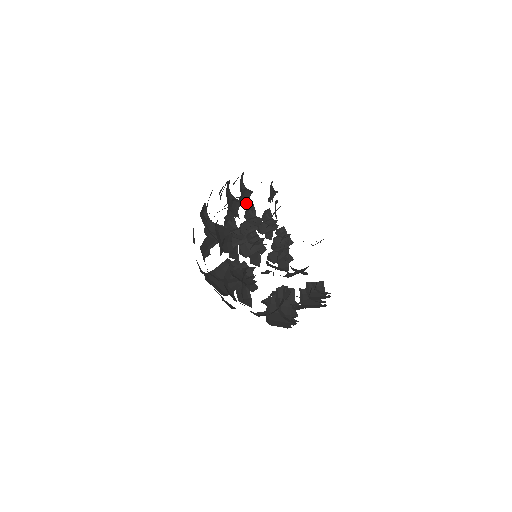
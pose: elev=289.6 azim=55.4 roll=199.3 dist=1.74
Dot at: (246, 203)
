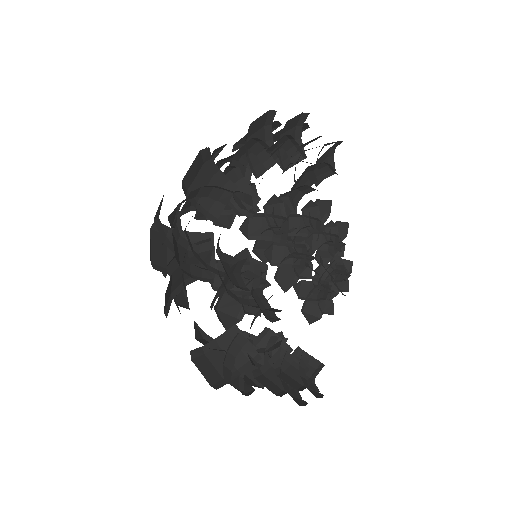
Dot at: (283, 164)
